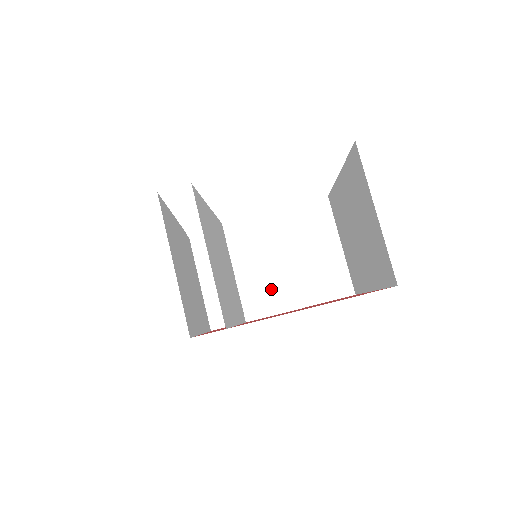
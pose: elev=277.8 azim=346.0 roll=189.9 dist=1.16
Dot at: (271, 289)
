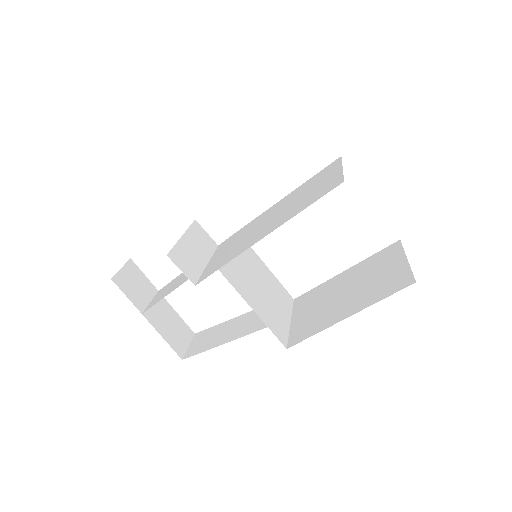
Dot at: (243, 281)
